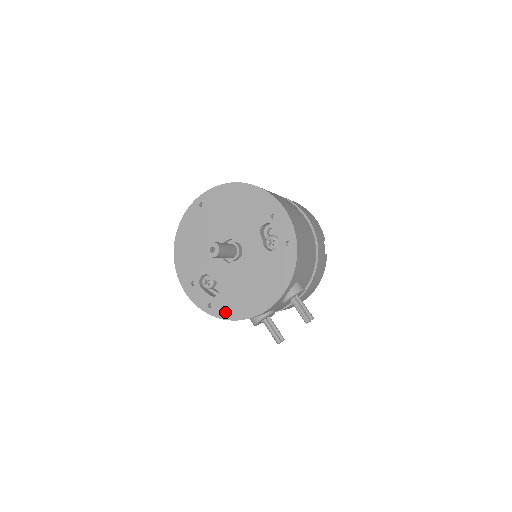
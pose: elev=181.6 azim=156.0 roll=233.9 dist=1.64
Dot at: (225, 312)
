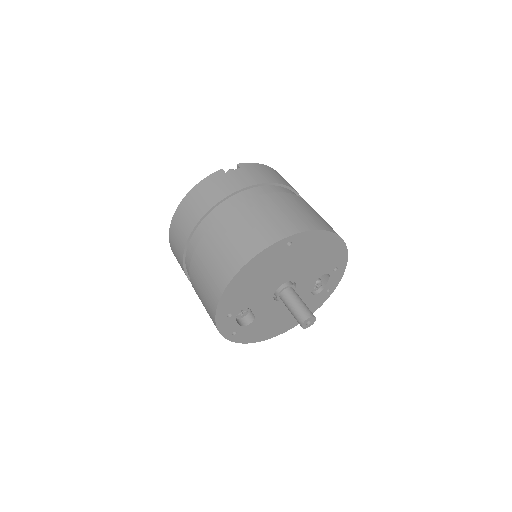
Dot at: (245, 338)
